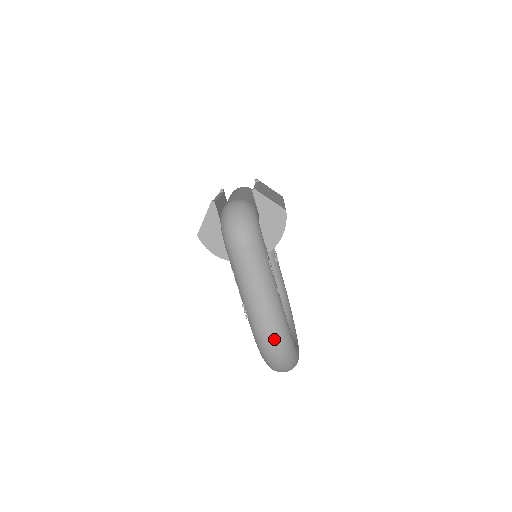
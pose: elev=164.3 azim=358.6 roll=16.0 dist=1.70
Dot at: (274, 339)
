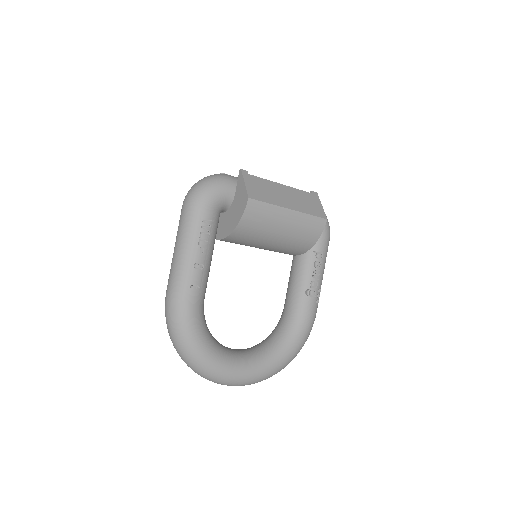
Dot at: (168, 307)
